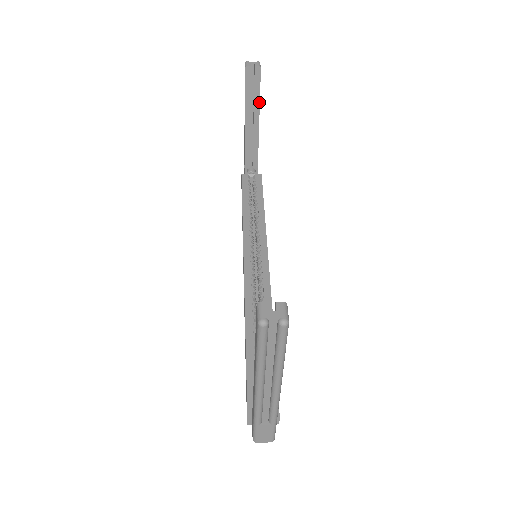
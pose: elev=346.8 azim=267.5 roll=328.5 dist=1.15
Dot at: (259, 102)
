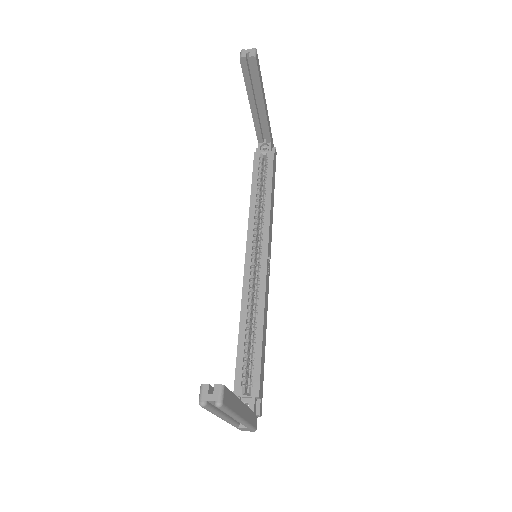
Dot at: (261, 88)
